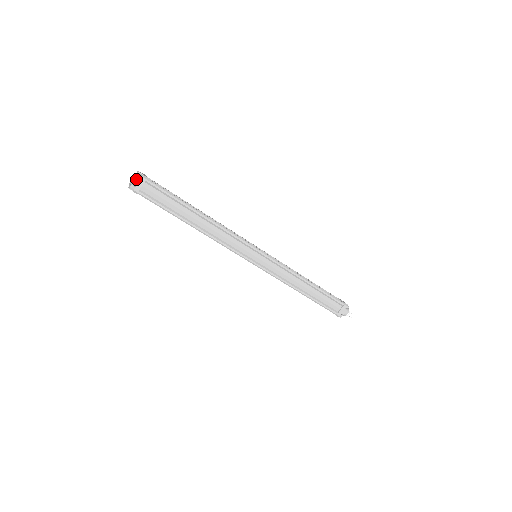
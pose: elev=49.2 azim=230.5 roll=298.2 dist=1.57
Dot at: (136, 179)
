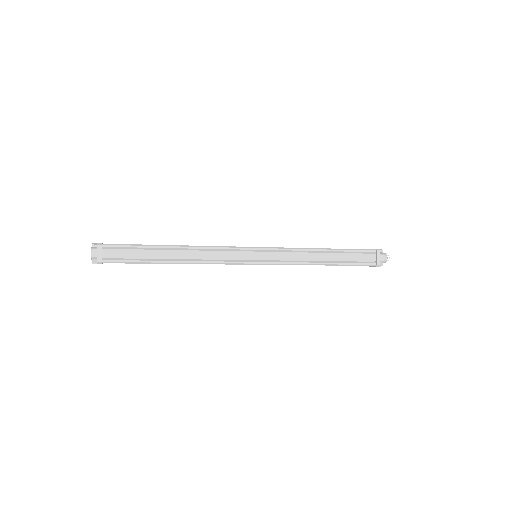
Dot at: occluded
